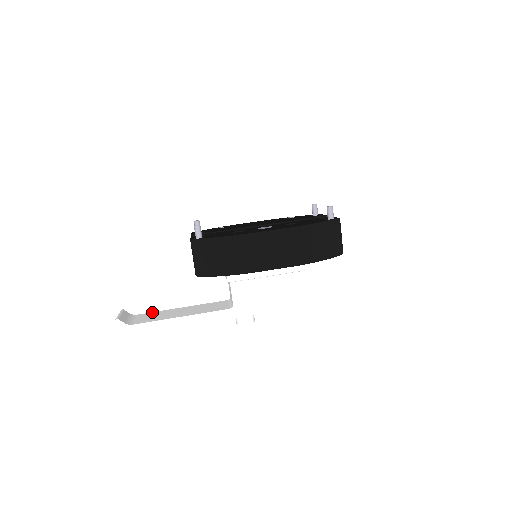
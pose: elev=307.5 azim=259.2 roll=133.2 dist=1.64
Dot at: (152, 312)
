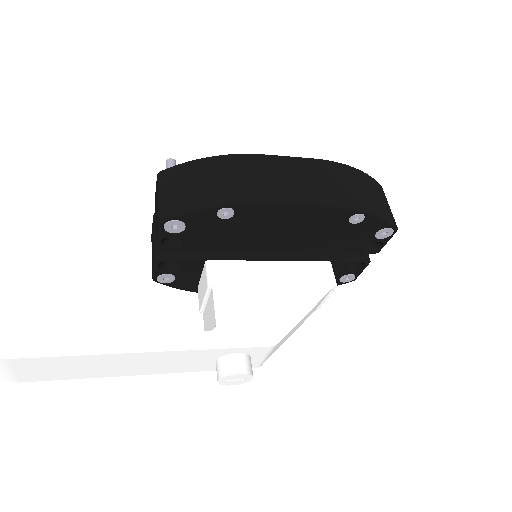
Dot at: occluded
